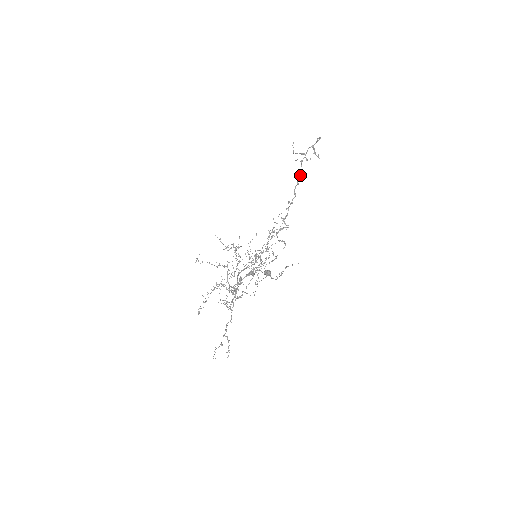
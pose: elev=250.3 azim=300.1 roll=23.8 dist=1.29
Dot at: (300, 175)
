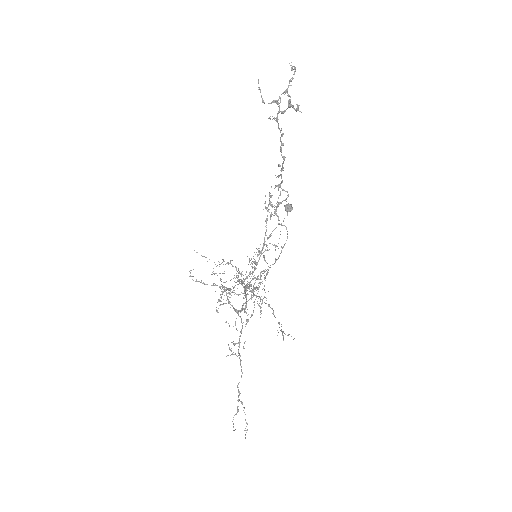
Dot at: (281, 135)
